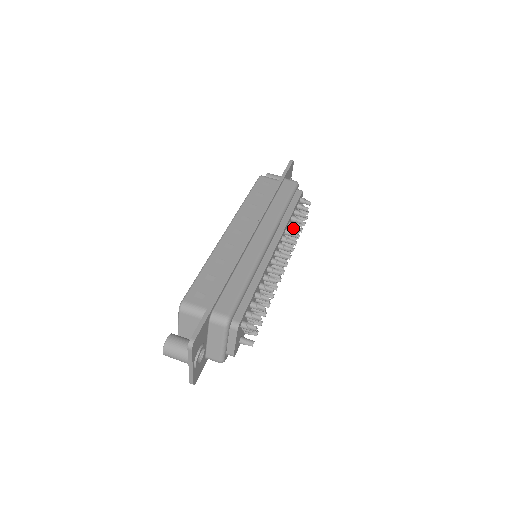
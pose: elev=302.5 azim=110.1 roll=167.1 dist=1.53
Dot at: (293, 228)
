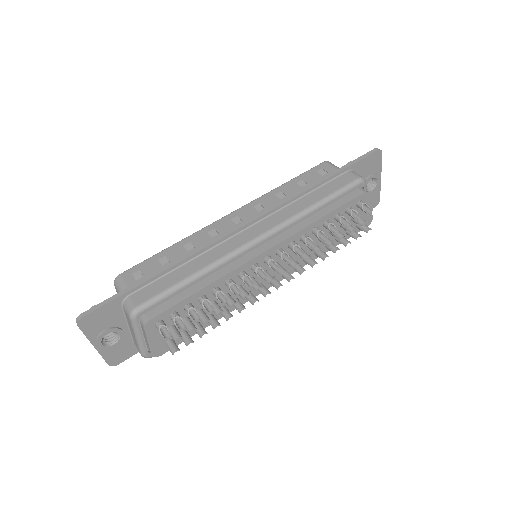
Dot at: (317, 236)
